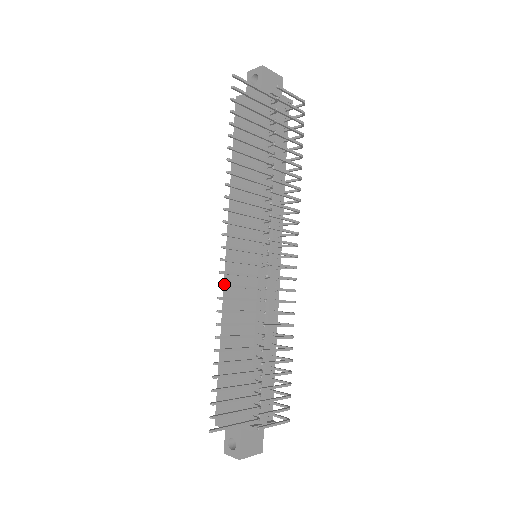
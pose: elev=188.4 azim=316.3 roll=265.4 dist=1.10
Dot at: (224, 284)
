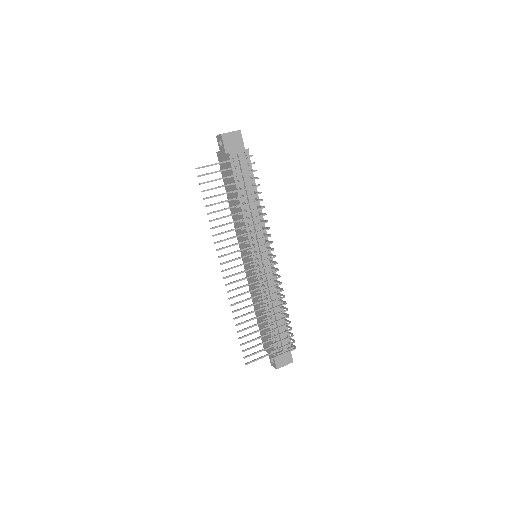
Dot at: (230, 290)
